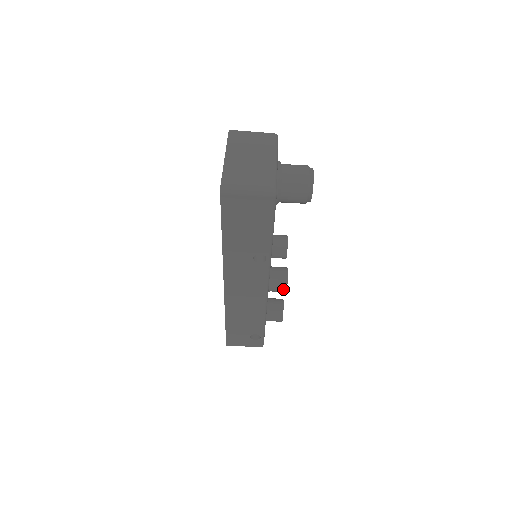
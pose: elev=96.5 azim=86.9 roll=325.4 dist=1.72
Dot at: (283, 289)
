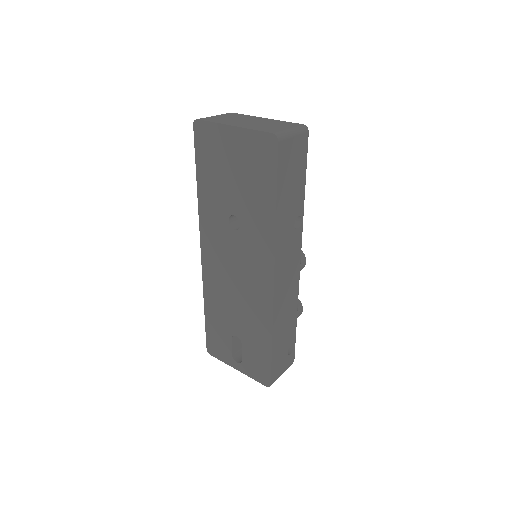
Dot at: (304, 263)
